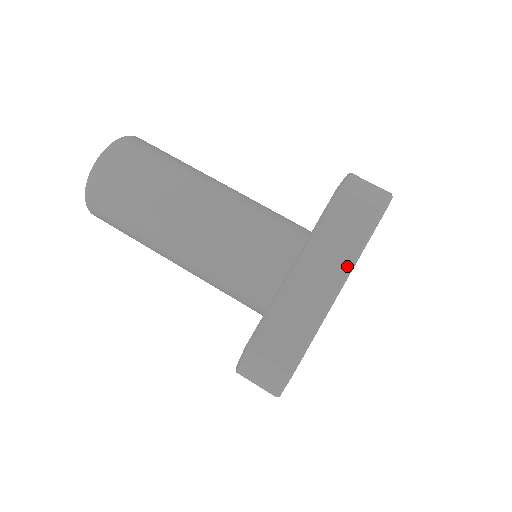
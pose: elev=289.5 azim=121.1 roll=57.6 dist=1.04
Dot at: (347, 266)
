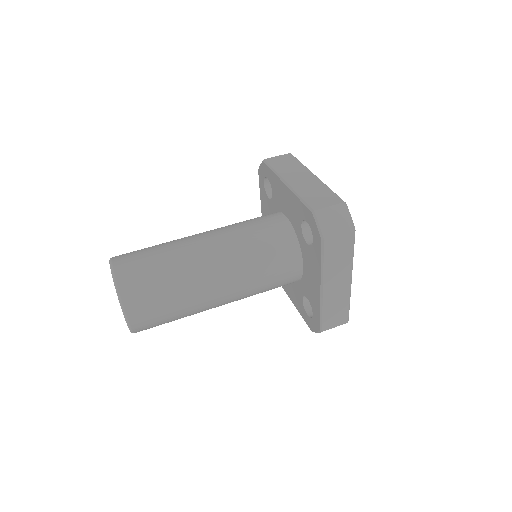
Dot at: (305, 169)
